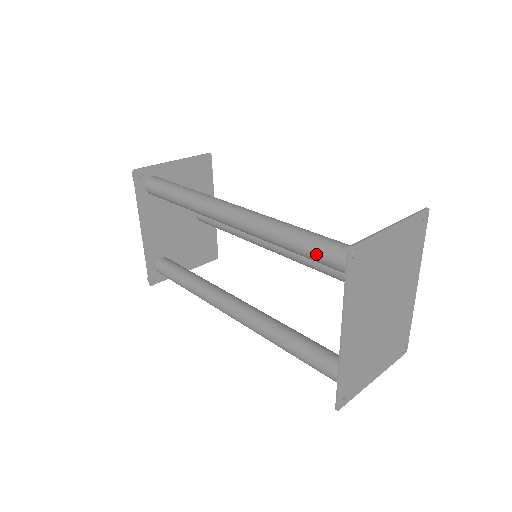
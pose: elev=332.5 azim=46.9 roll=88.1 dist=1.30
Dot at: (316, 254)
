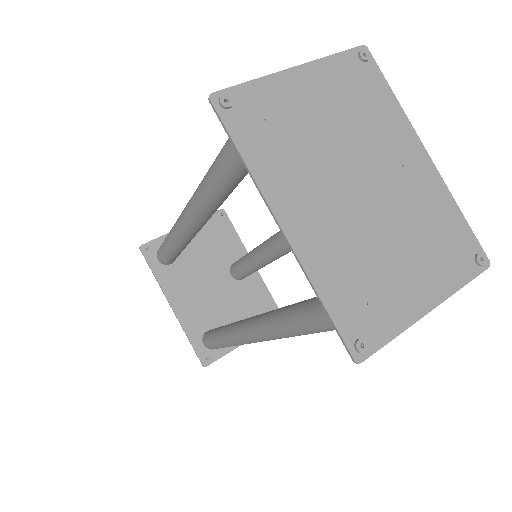
Dot at: (225, 158)
